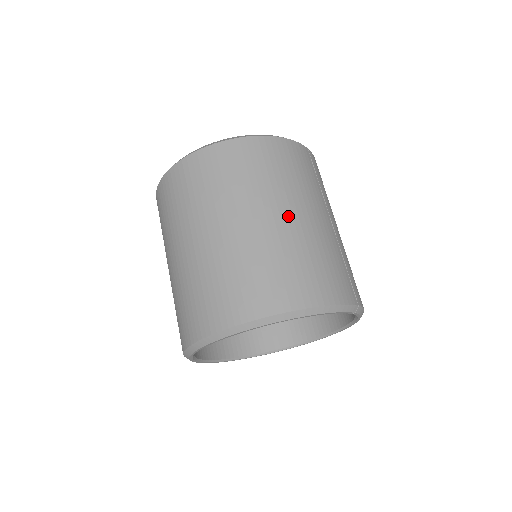
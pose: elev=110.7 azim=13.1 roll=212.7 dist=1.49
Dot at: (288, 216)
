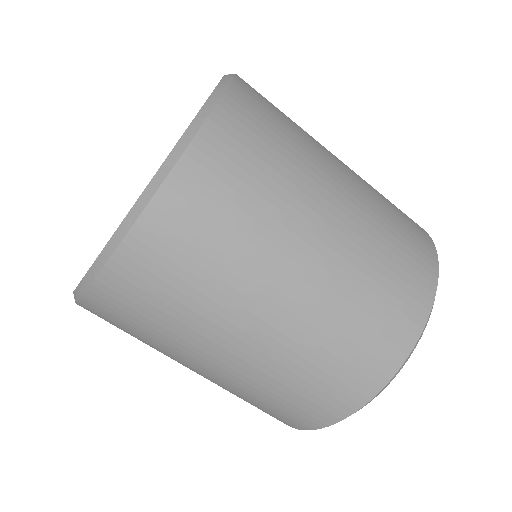
Dot at: (337, 206)
